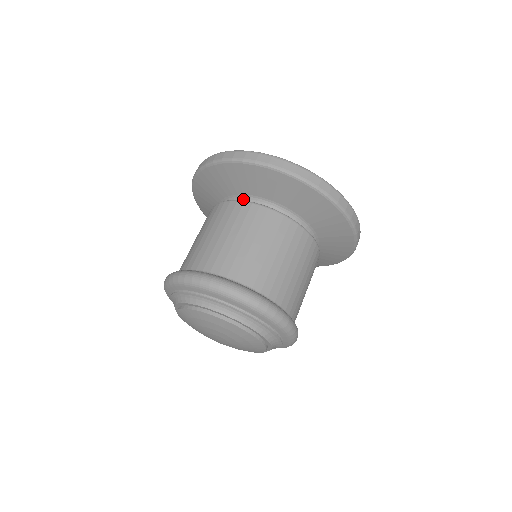
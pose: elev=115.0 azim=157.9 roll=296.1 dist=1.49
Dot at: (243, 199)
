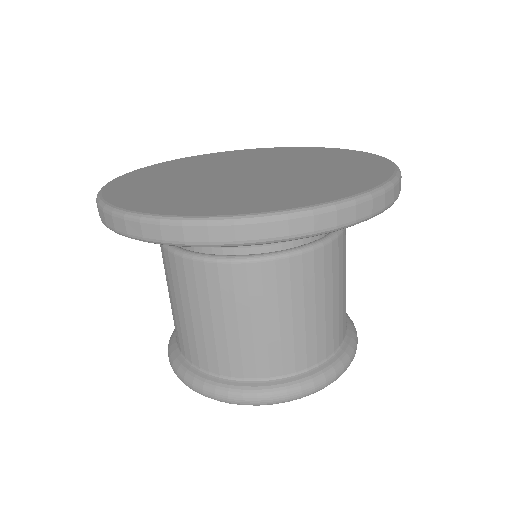
Dot at: occluded
